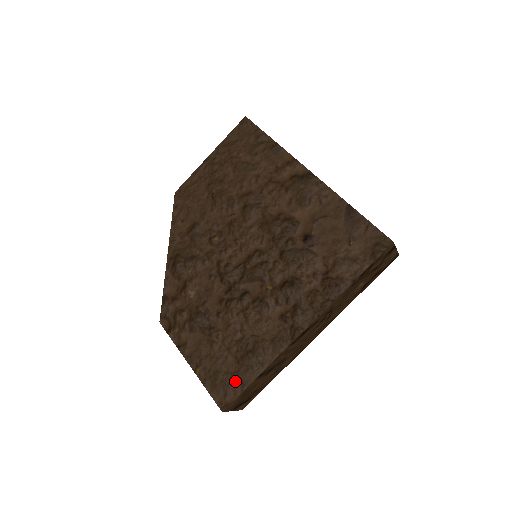
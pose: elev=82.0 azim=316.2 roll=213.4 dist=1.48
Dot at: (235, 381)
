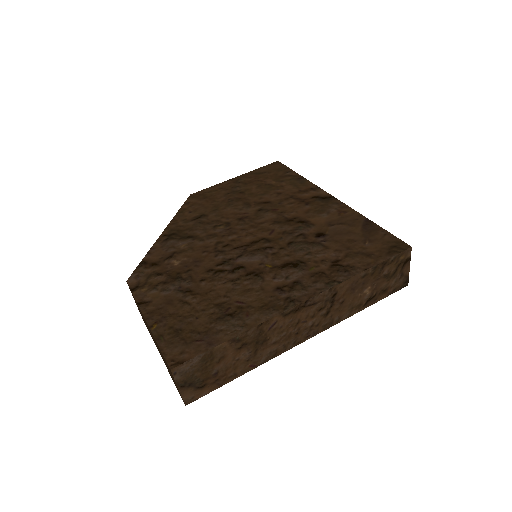
Dot at: (200, 340)
